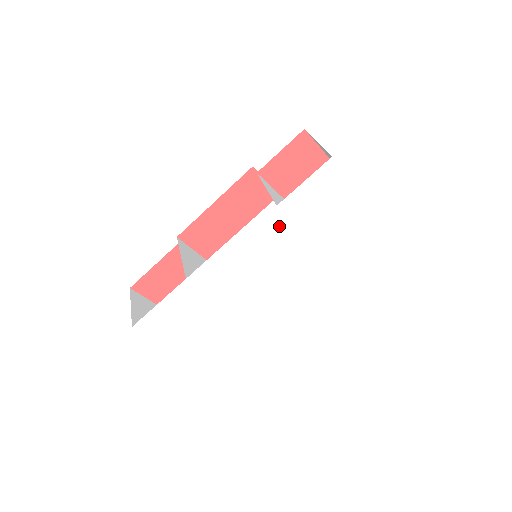
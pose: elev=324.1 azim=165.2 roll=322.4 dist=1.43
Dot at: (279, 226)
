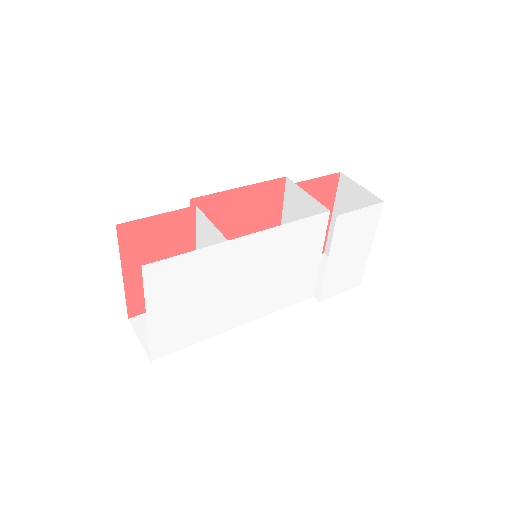
Dot at: (315, 235)
